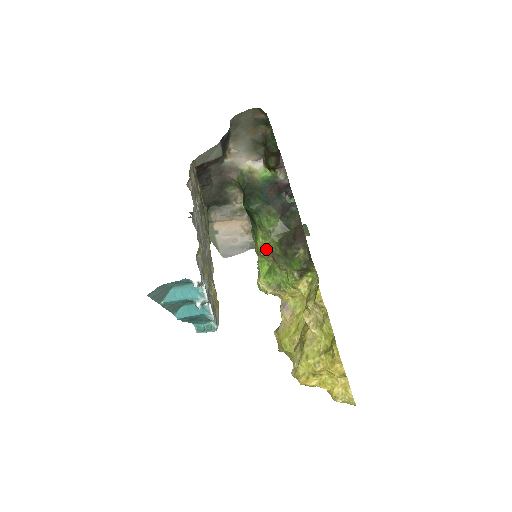
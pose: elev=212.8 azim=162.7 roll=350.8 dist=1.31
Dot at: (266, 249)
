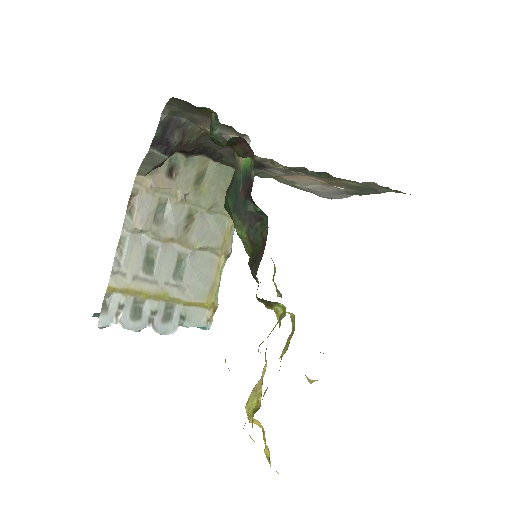
Dot at: occluded
